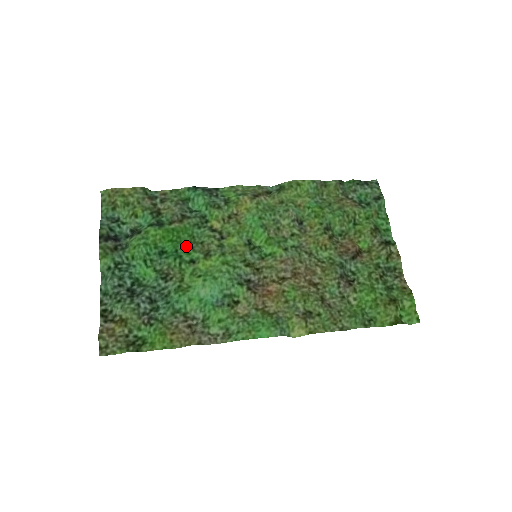
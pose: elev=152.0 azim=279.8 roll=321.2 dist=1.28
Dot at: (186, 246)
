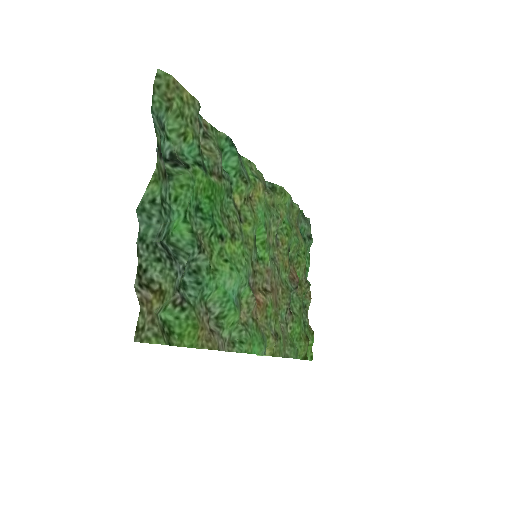
Dot at: (218, 213)
